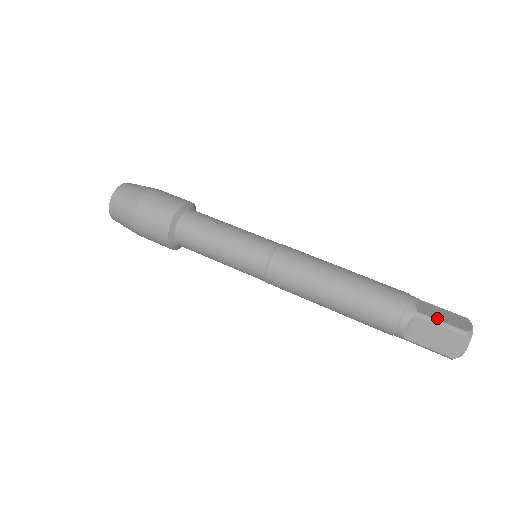
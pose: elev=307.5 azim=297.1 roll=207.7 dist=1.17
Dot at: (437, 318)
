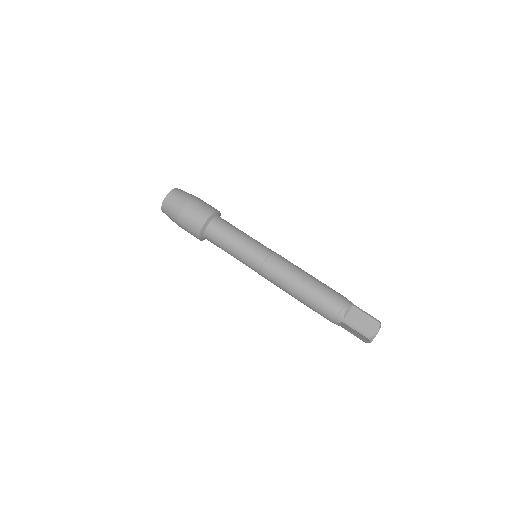
Dot at: (355, 325)
